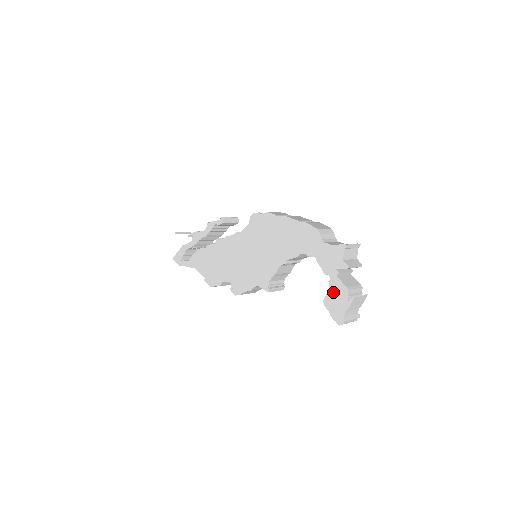
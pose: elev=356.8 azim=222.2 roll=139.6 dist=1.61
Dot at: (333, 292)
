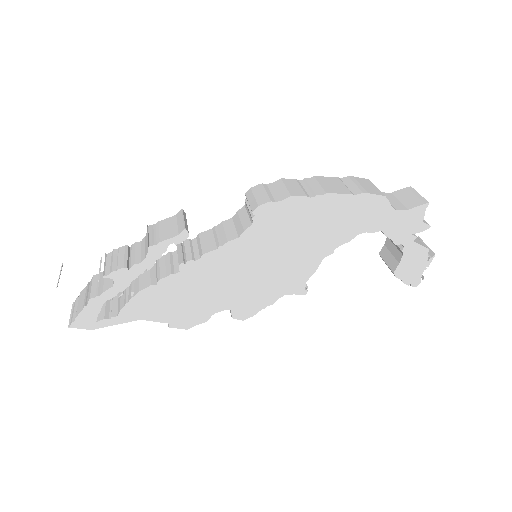
Dot at: (408, 259)
